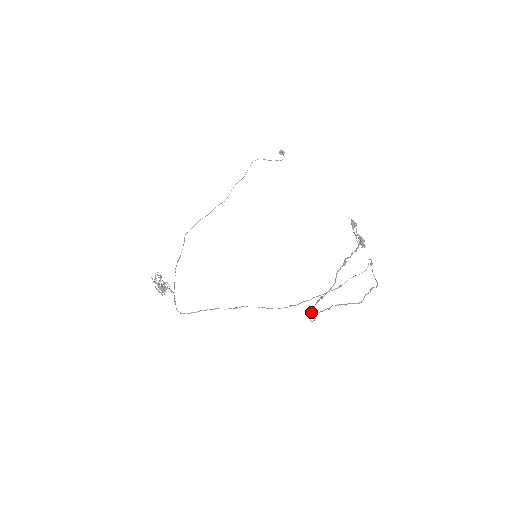
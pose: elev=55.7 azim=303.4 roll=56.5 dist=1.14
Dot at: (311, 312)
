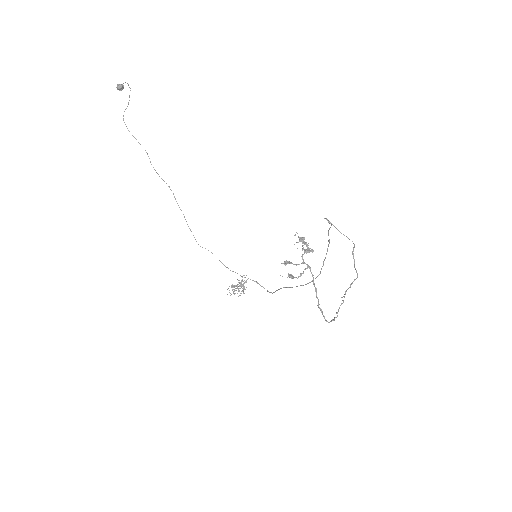
Dot at: (337, 313)
